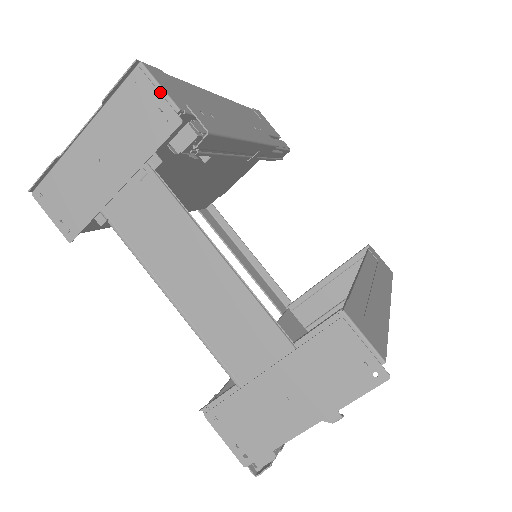
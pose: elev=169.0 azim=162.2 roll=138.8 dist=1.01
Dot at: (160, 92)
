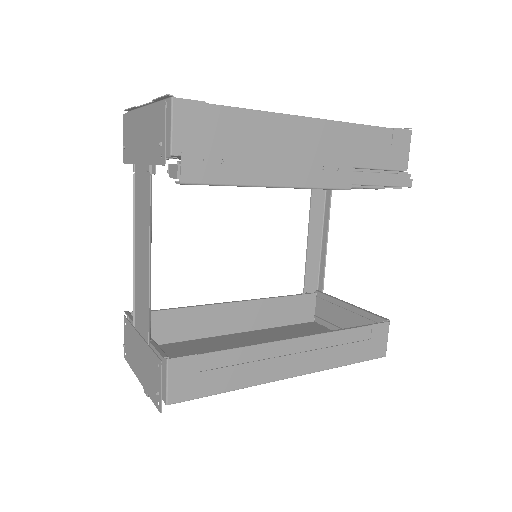
Dot at: (170, 130)
